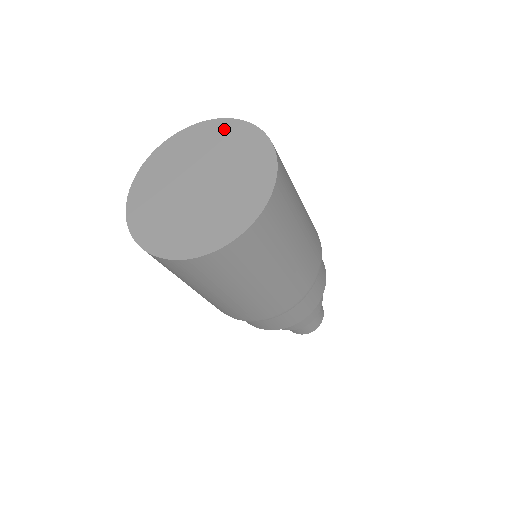
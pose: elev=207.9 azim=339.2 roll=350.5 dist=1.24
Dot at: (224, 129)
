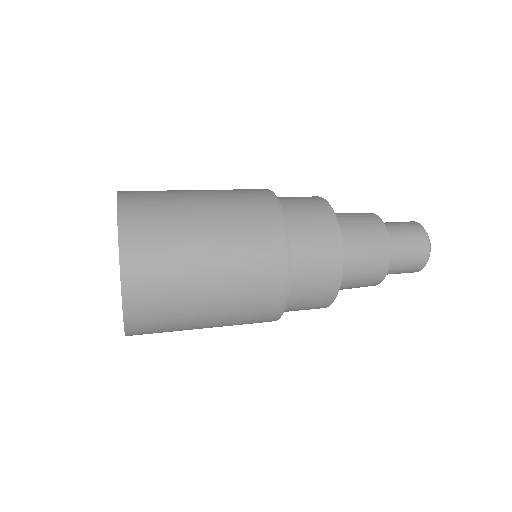
Dot at: occluded
